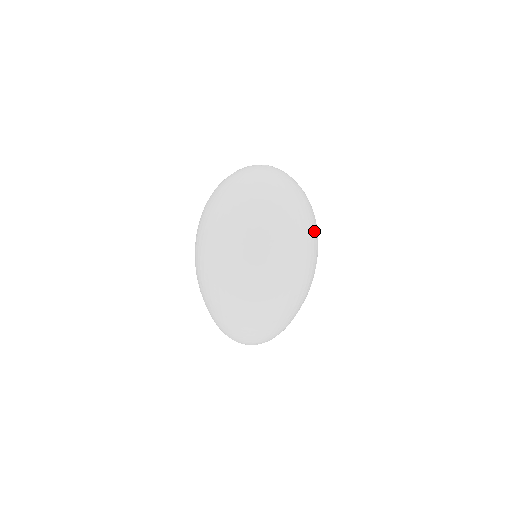
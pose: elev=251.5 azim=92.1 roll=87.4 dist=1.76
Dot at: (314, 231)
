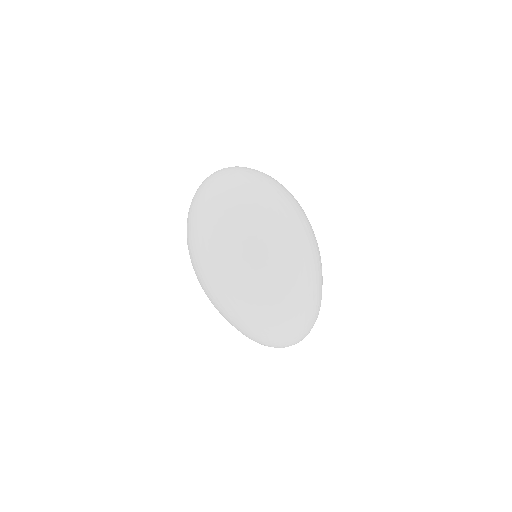
Dot at: (290, 201)
